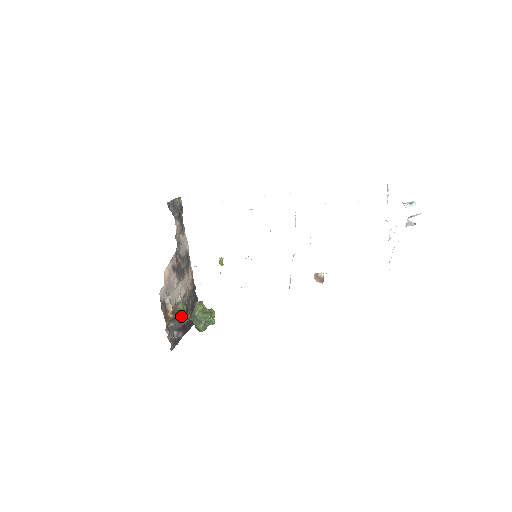
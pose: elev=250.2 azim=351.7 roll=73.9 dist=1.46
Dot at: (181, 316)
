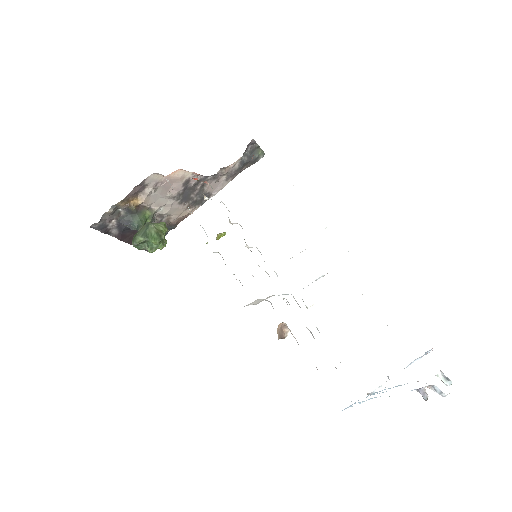
Dot at: (137, 219)
